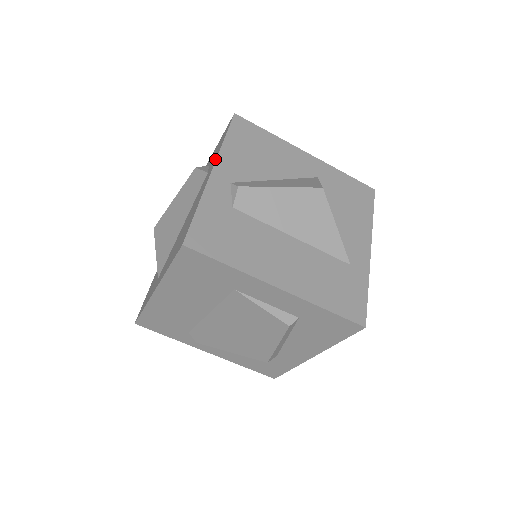
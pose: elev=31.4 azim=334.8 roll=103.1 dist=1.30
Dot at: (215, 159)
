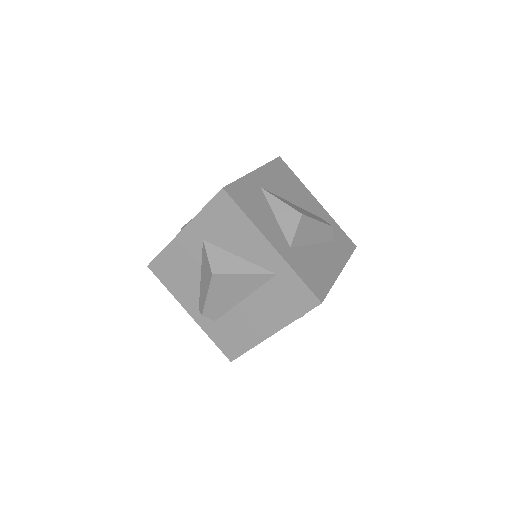
Dot at: occluded
